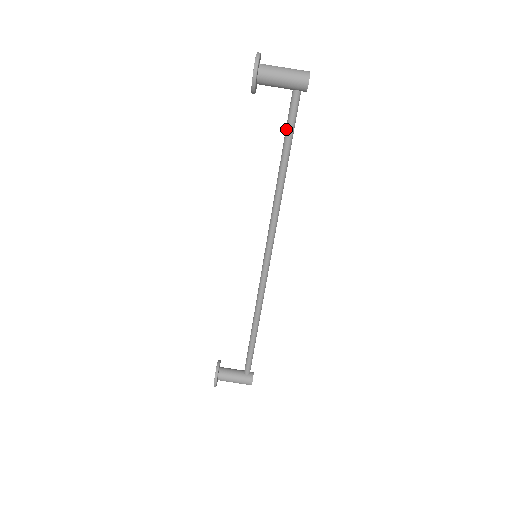
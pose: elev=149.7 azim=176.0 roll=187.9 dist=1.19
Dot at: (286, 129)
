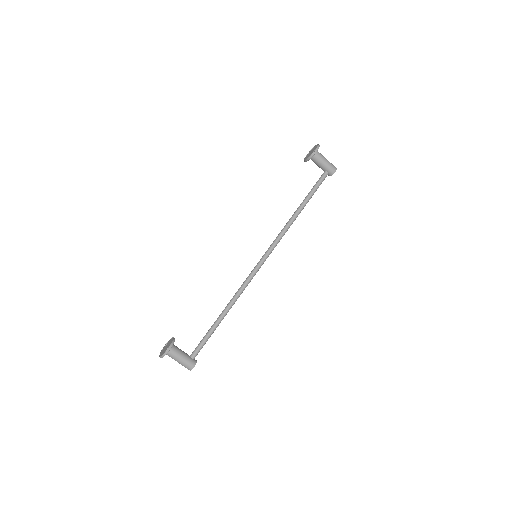
Dot at: (313, 188)
